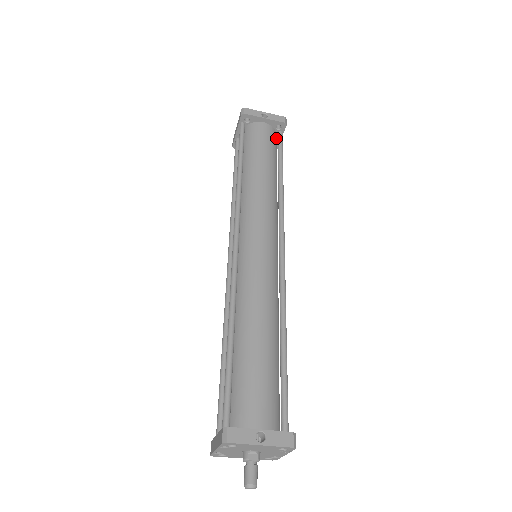
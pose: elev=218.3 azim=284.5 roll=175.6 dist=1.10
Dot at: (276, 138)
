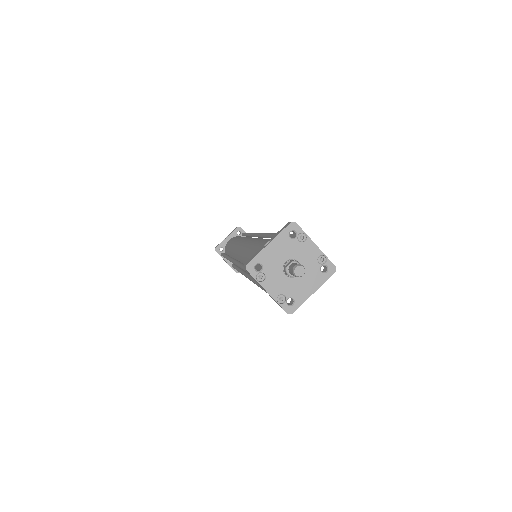
Dot at: occluded
